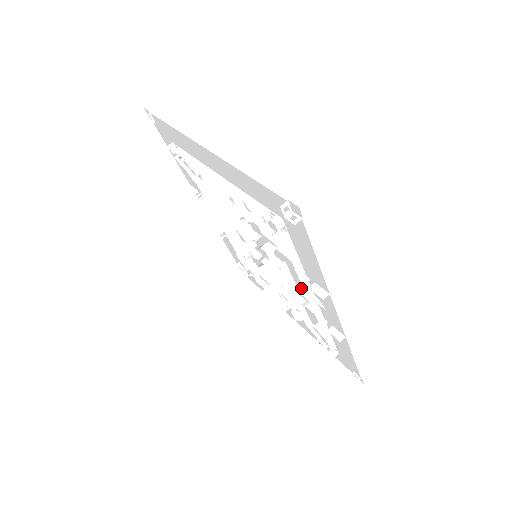
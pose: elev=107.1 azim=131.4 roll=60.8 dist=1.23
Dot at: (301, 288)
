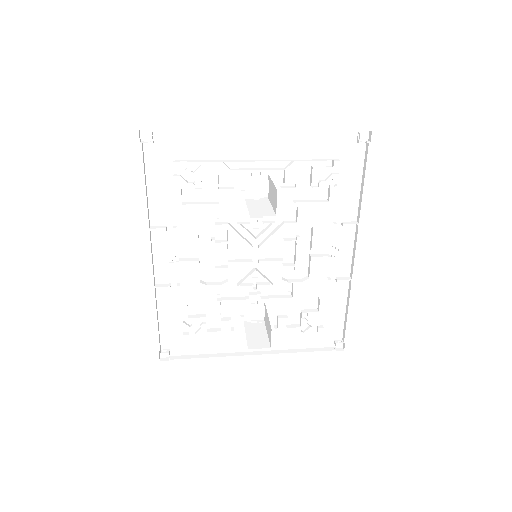
Dot at: (310, 255)
